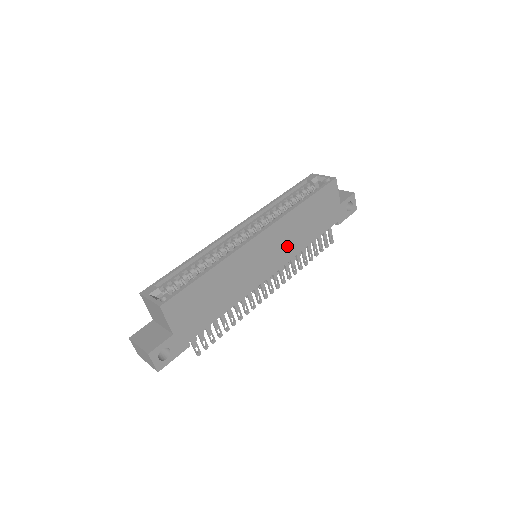
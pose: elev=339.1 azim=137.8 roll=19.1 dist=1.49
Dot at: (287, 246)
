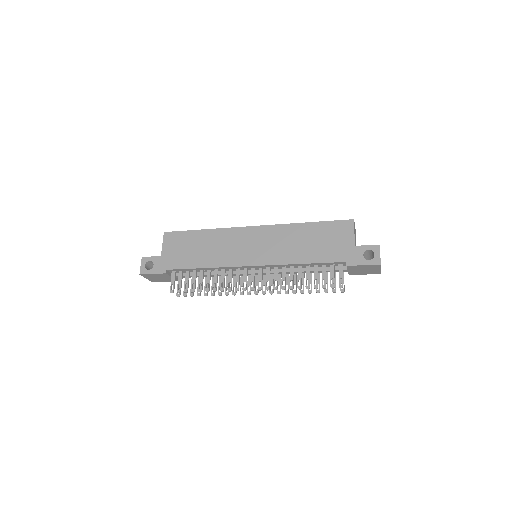
Dot at: (276, 251)
